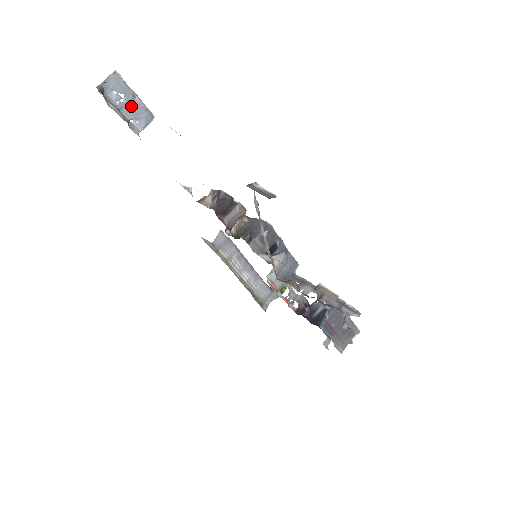
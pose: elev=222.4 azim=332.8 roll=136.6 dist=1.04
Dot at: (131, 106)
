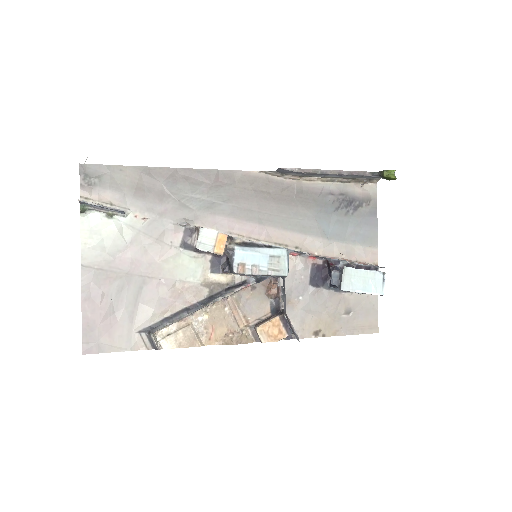
Dot at: (106, 208)
